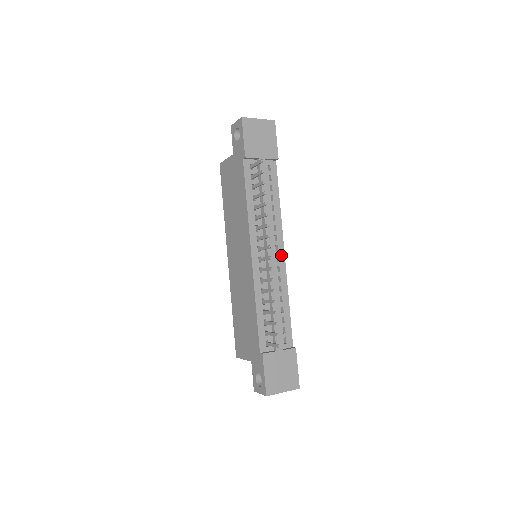
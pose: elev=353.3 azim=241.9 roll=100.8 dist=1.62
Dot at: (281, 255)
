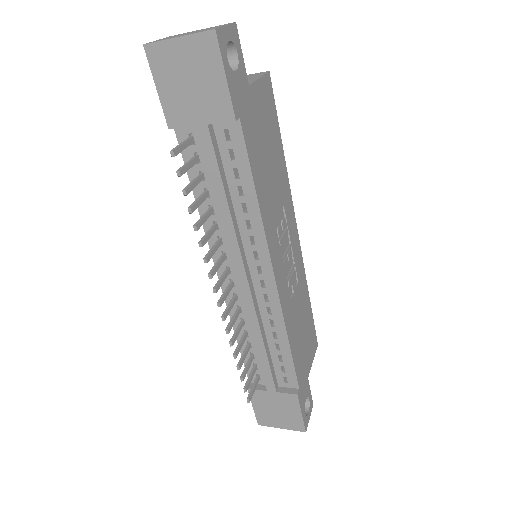
Dot at: (269, 280)
